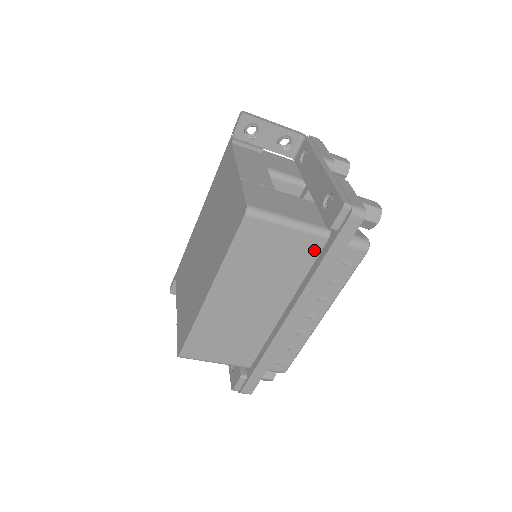
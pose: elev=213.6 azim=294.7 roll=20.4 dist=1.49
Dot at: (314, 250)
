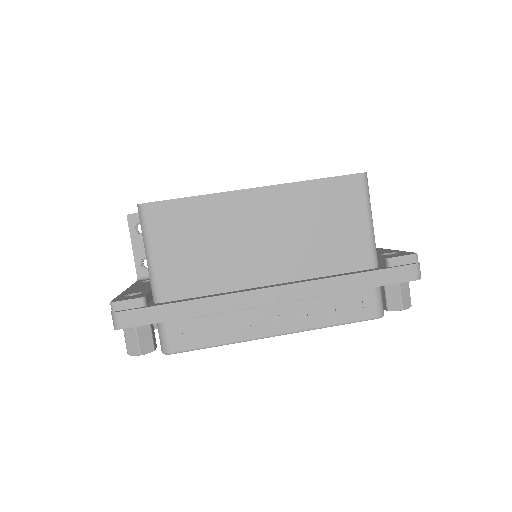
Dot at: (356, 263)
